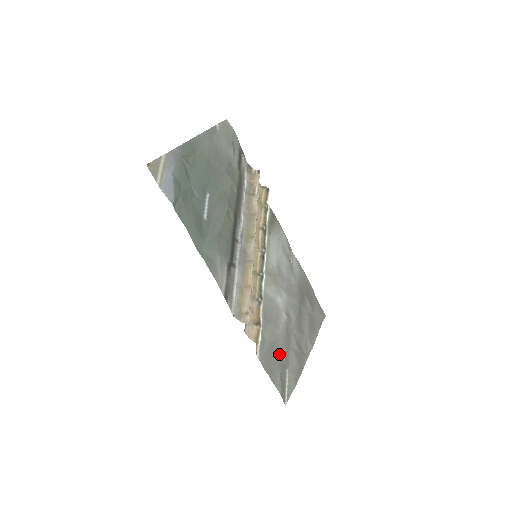
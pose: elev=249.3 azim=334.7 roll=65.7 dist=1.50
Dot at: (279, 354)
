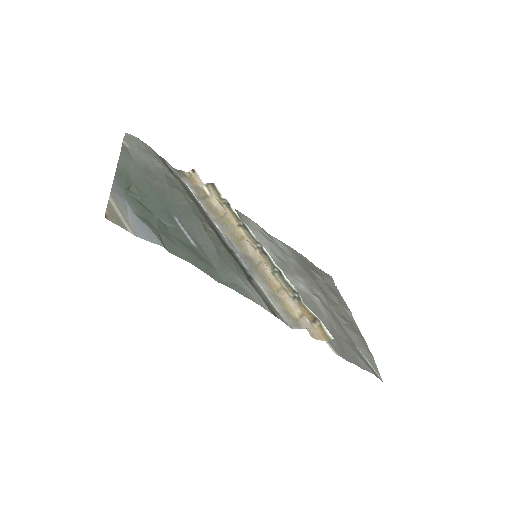
Dot at: (342, 338)
